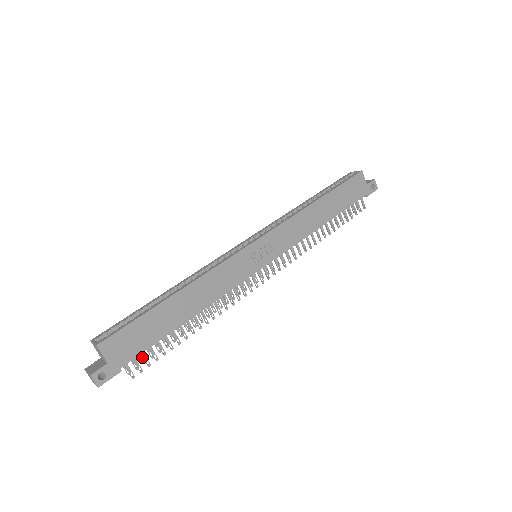
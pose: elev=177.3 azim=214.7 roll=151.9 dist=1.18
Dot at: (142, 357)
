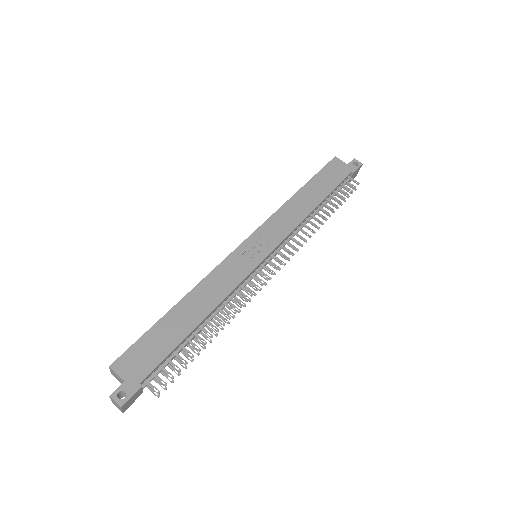
Dot at: (167, 376)
